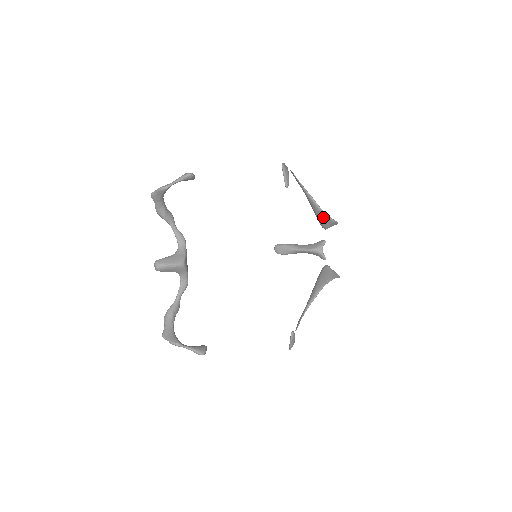
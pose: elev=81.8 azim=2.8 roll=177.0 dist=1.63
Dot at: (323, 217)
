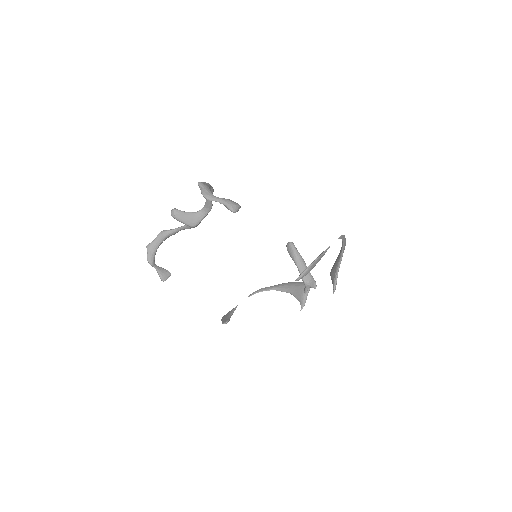
Dot at: (334, 273)
